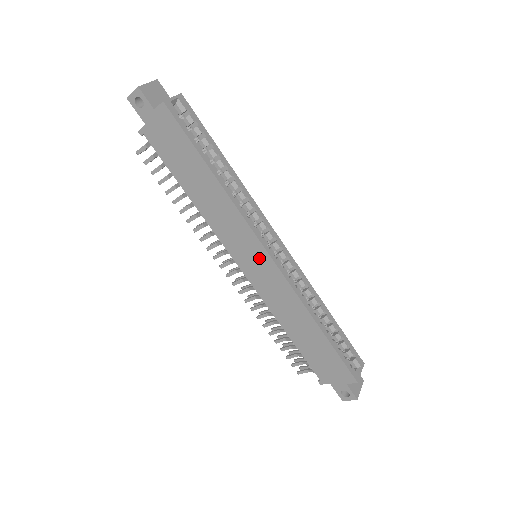
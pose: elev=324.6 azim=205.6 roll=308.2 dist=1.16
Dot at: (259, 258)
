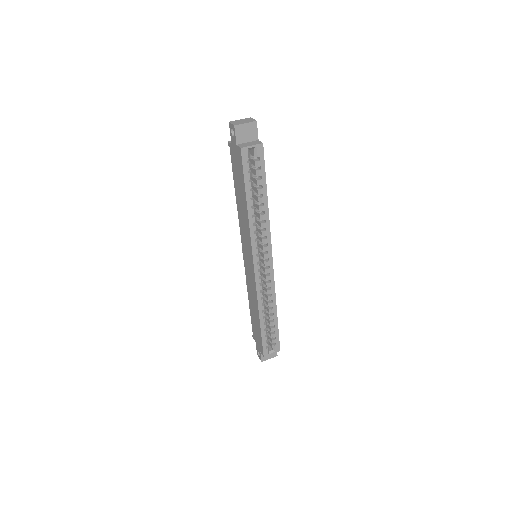
Dot at: (250, 263)
